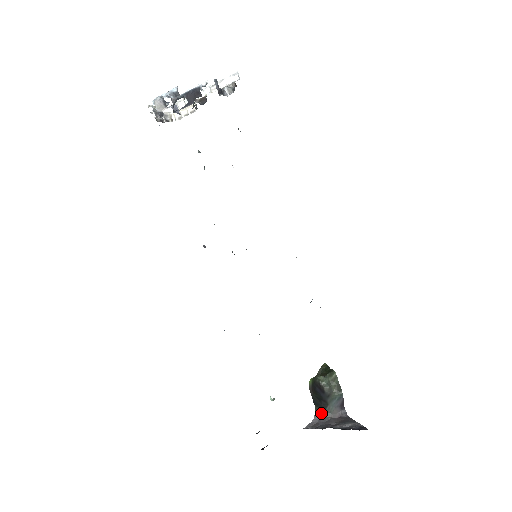
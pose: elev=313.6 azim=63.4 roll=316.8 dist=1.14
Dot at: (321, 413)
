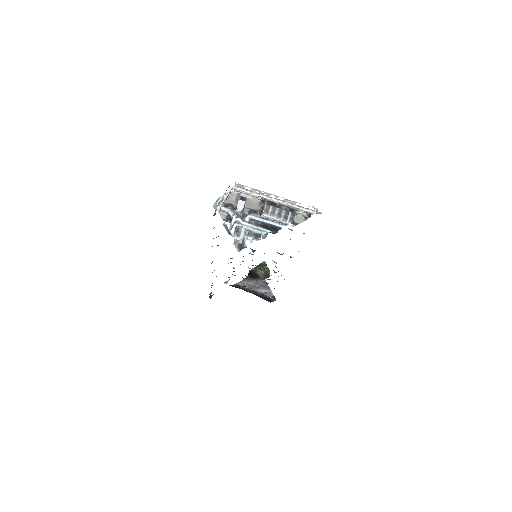
Dot at: (250, 278)
